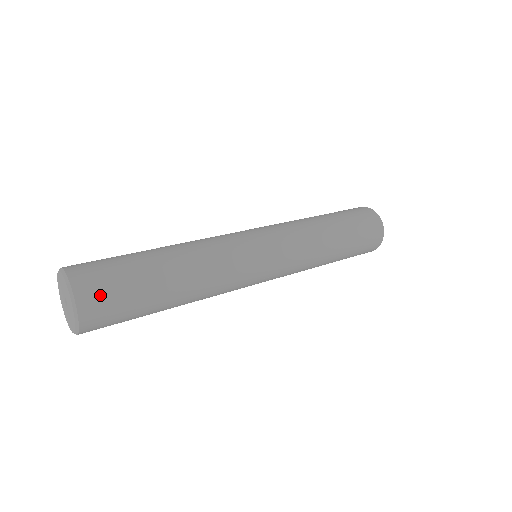
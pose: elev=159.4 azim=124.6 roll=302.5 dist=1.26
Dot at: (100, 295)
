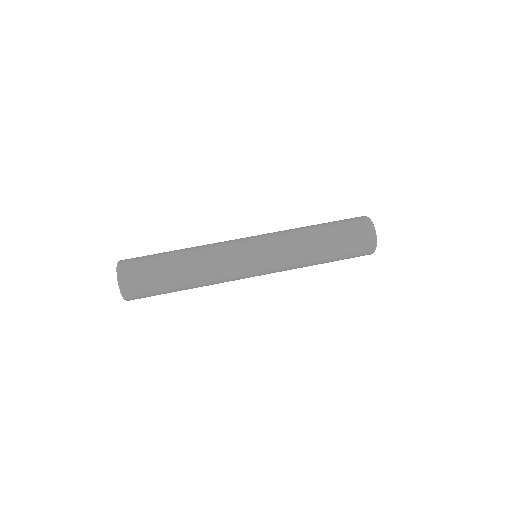
Dot at: (135, 286)
